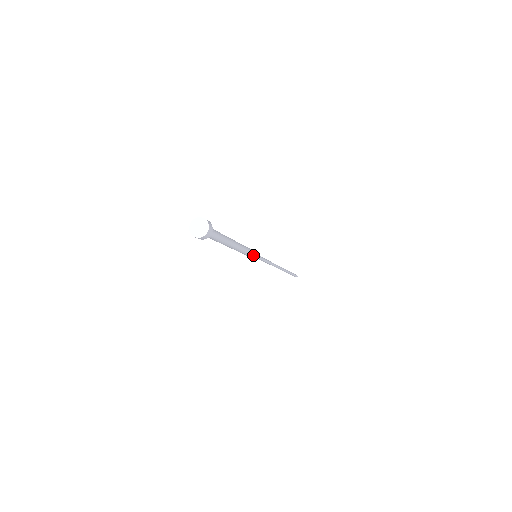
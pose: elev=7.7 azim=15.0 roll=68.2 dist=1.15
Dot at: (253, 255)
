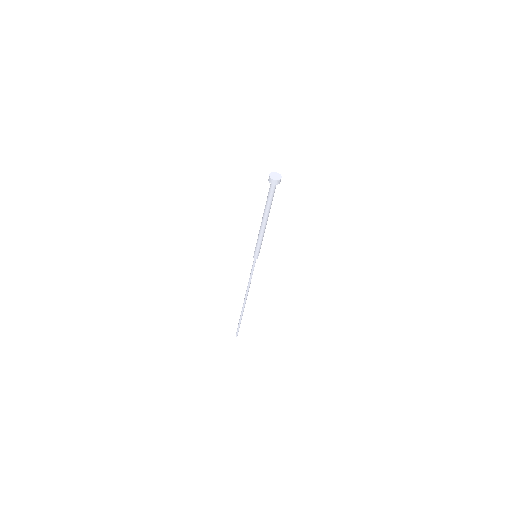
Dot at: (260, 247)
